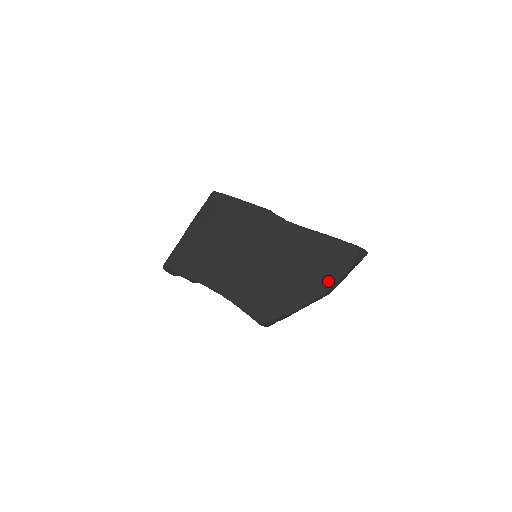
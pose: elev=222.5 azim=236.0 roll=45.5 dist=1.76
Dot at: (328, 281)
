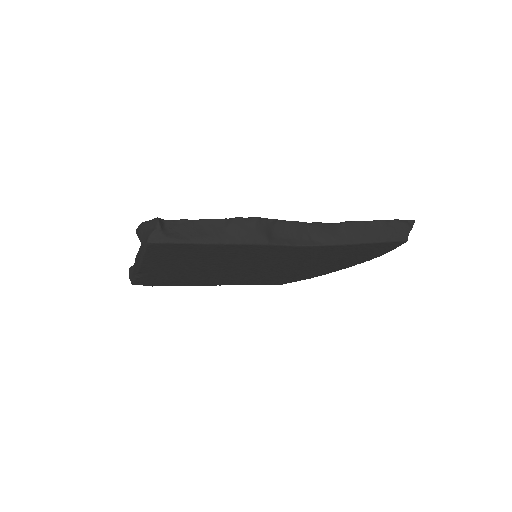
Dot at: (359, 262)
